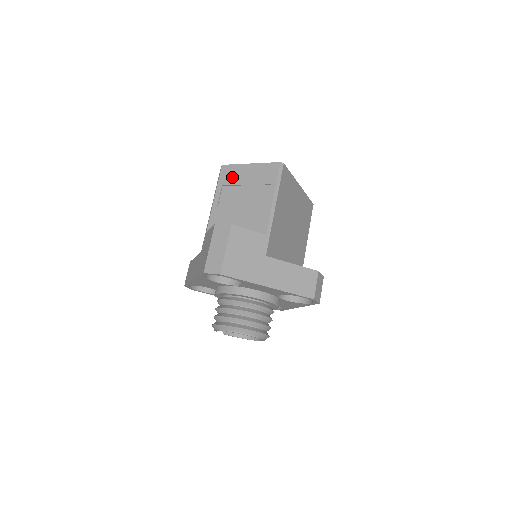
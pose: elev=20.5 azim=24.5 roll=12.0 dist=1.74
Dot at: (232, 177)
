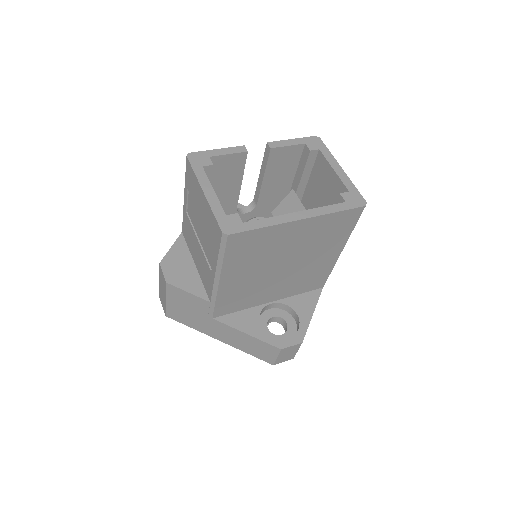
Dot at: (192, 189)
